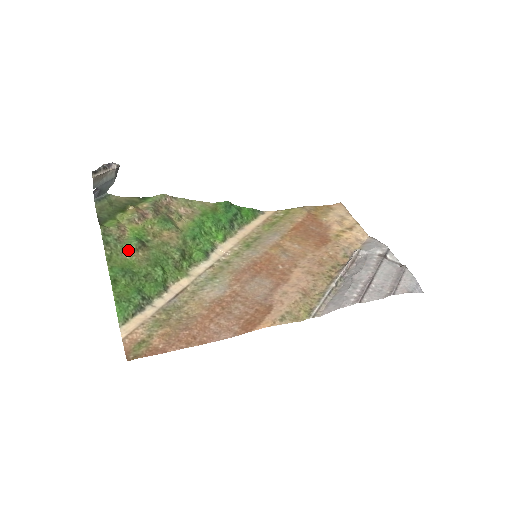
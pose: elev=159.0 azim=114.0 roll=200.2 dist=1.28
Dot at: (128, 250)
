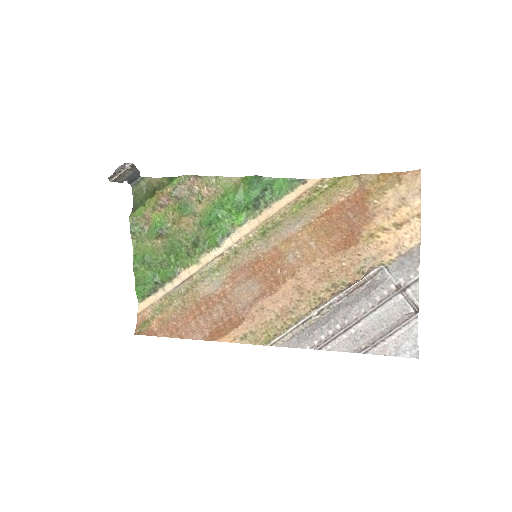
Dot at: (150, 238)
